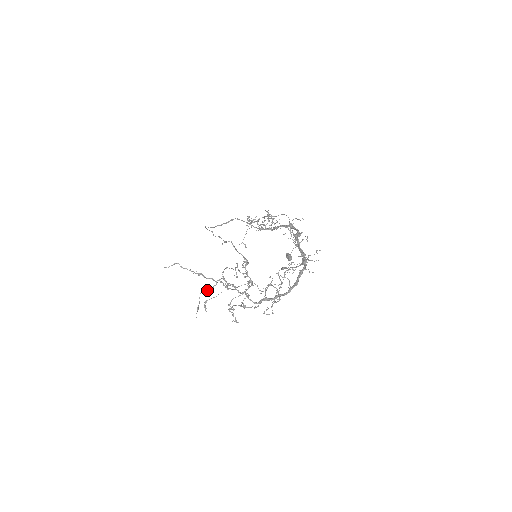
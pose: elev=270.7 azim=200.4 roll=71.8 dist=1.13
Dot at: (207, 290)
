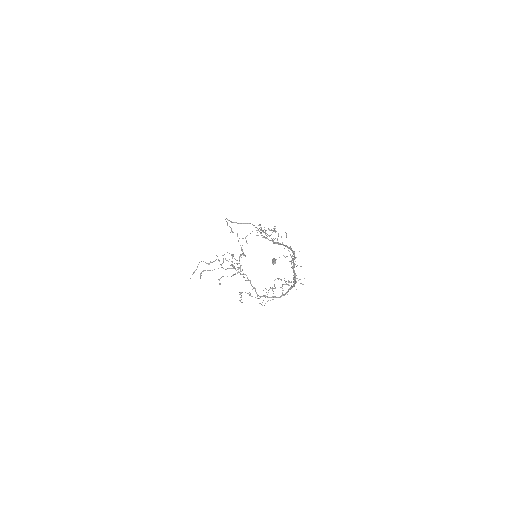
Dot at: occluded
